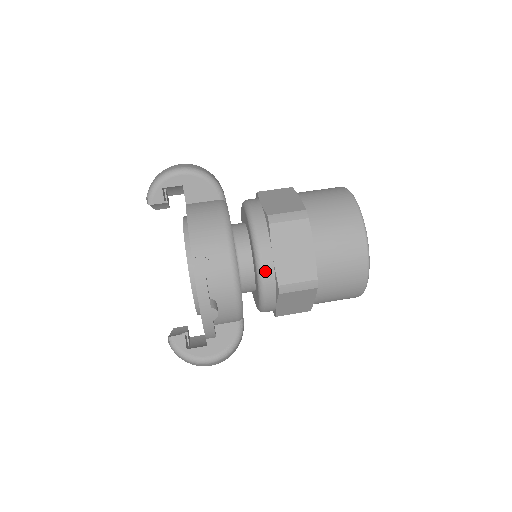
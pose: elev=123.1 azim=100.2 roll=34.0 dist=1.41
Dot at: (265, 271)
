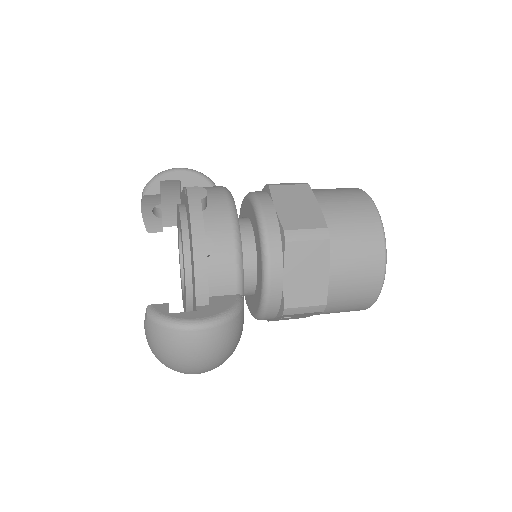
Dot at: (267, 220)
